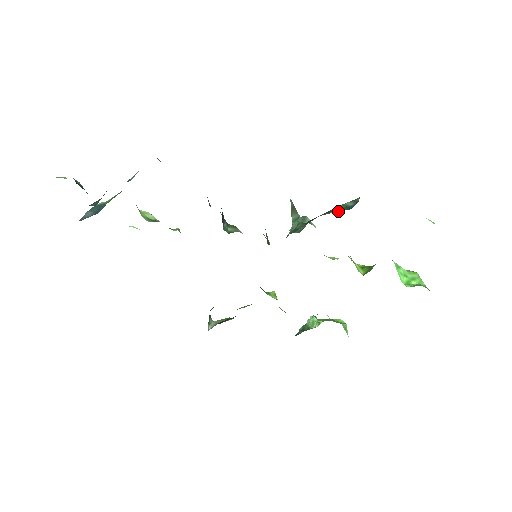
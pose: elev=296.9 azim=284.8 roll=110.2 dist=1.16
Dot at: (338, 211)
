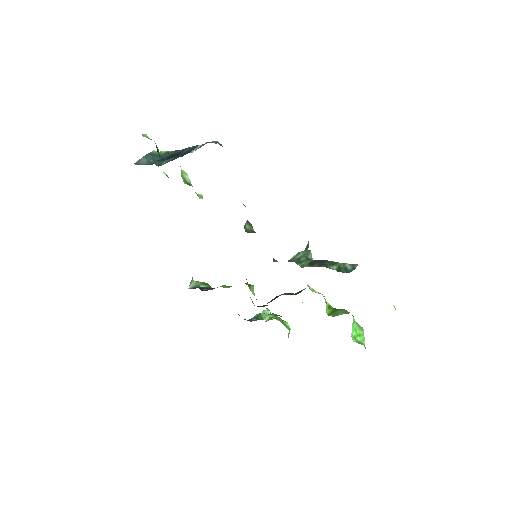
Dot at: (339, 271)
